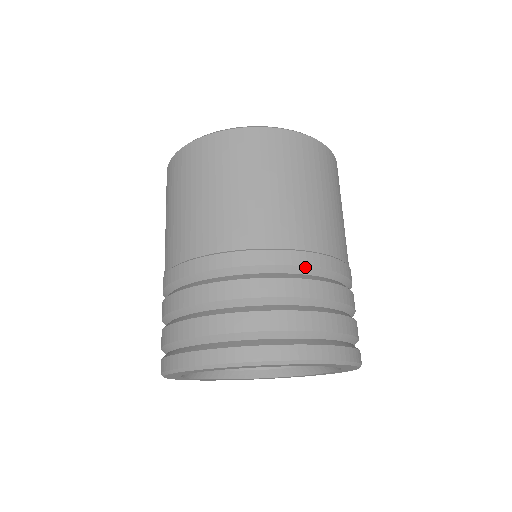
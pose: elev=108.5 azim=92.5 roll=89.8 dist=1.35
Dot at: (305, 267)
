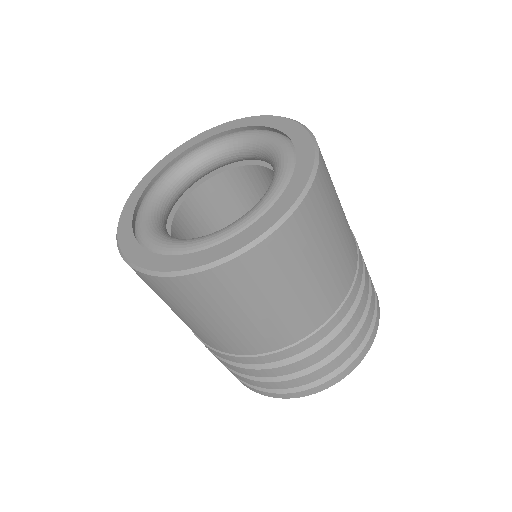
Dot at: occluded
